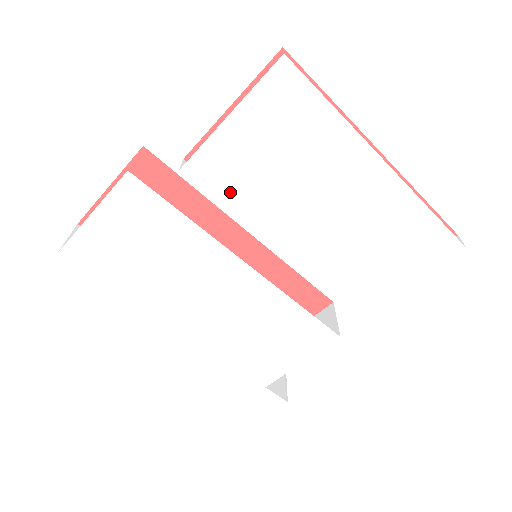
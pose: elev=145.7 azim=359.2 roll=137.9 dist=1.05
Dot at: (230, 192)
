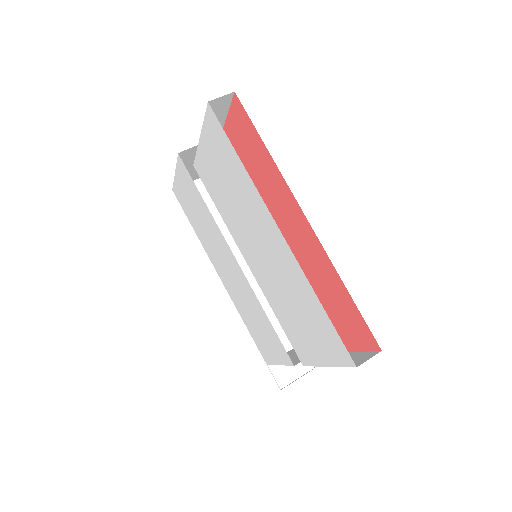
Dot at: (215, 196)
